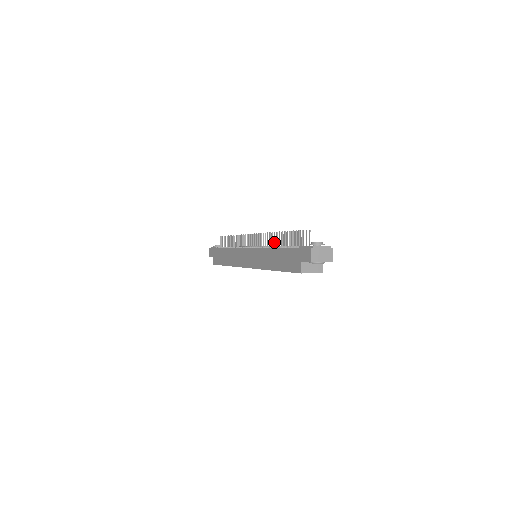
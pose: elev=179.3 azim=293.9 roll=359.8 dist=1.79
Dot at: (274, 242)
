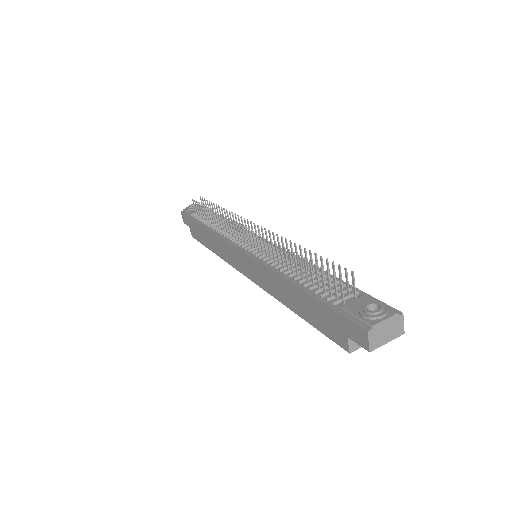
Dot at: (286, 263)
